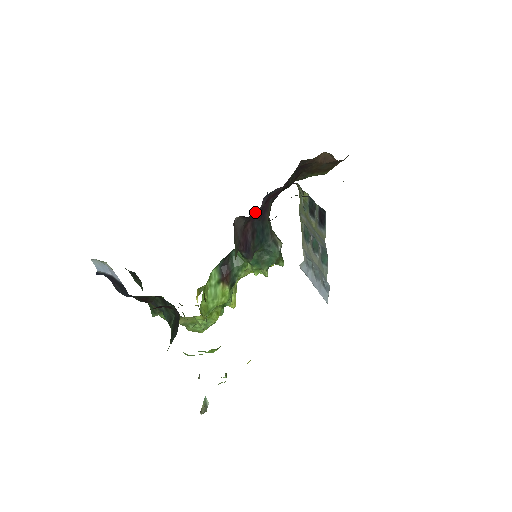
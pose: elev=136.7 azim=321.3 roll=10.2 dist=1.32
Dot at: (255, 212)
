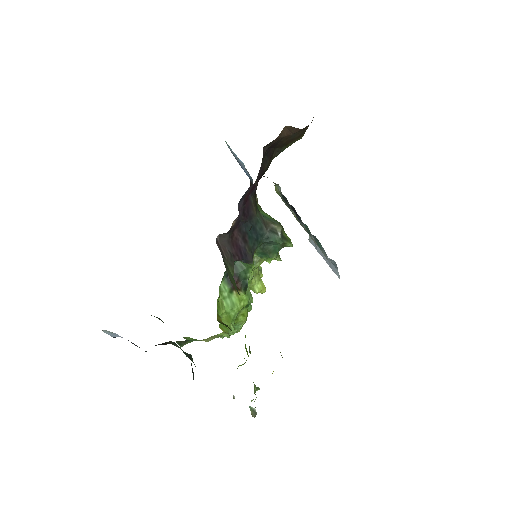
Dot at: (235, 221)
